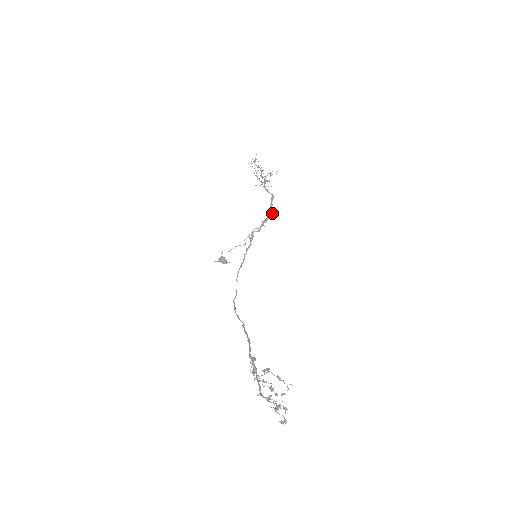
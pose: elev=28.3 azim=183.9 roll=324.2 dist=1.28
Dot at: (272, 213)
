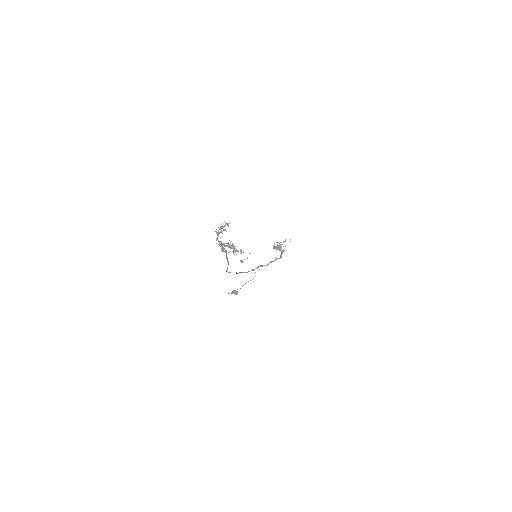
Dot at: occluded
